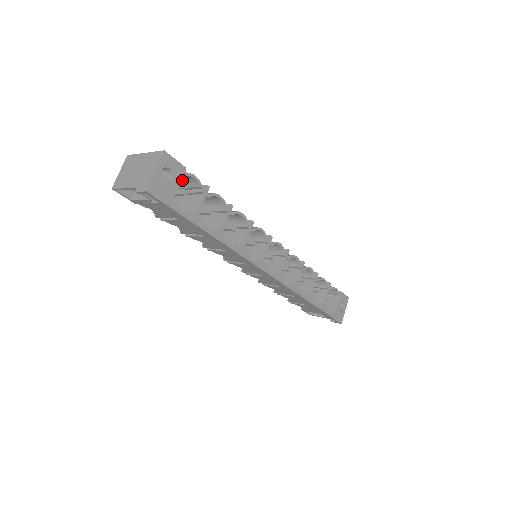
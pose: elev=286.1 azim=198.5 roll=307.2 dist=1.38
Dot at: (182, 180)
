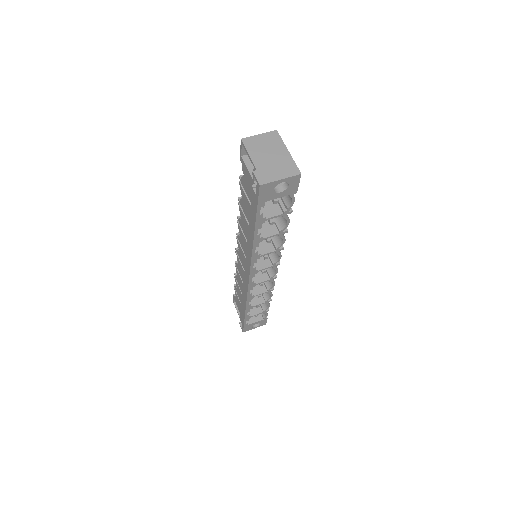
Dot at: occluded
